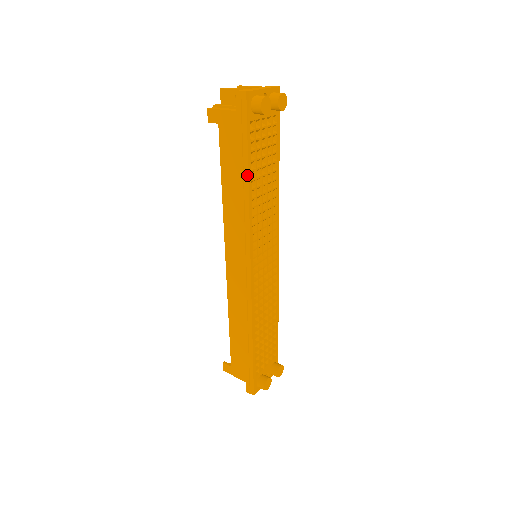
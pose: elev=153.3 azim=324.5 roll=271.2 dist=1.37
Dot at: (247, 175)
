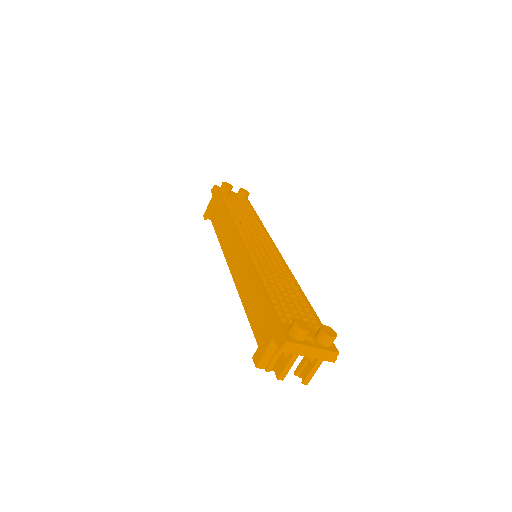
Dot at: (223, 206)
